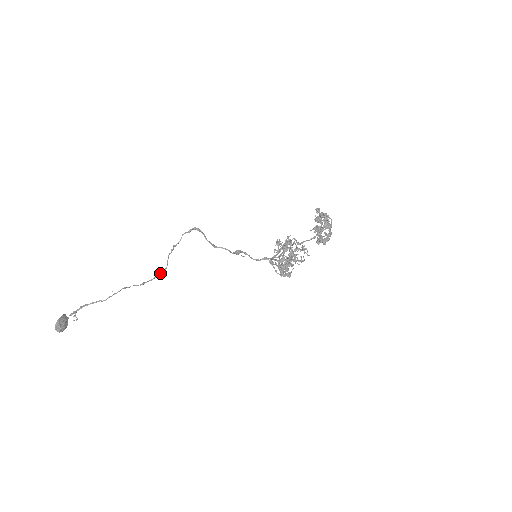
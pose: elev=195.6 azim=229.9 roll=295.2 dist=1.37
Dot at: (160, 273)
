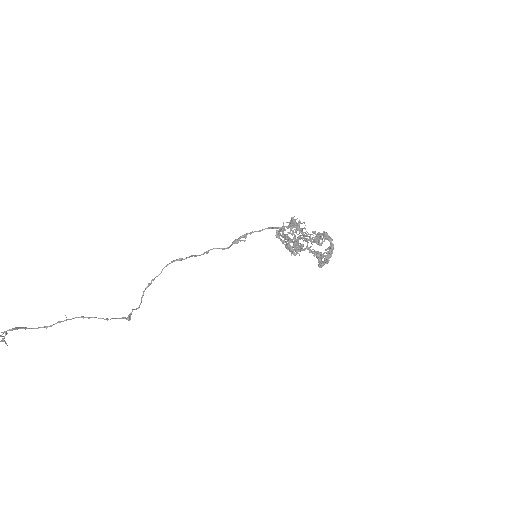
Dot at: (130, 313)
